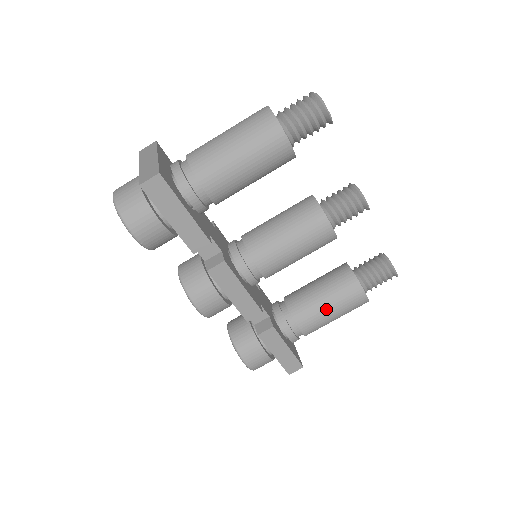
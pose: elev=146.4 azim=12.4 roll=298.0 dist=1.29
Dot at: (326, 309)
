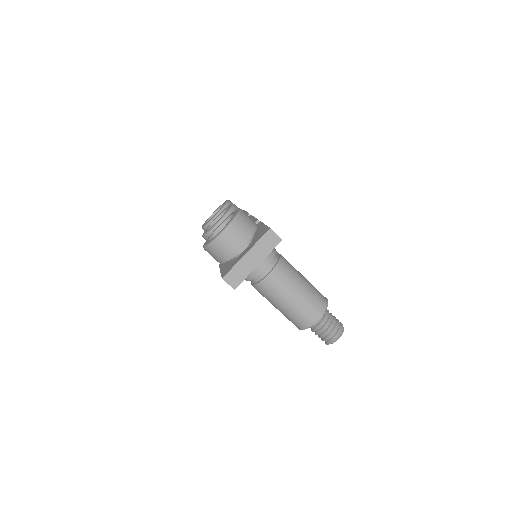
Dot at: occluded
